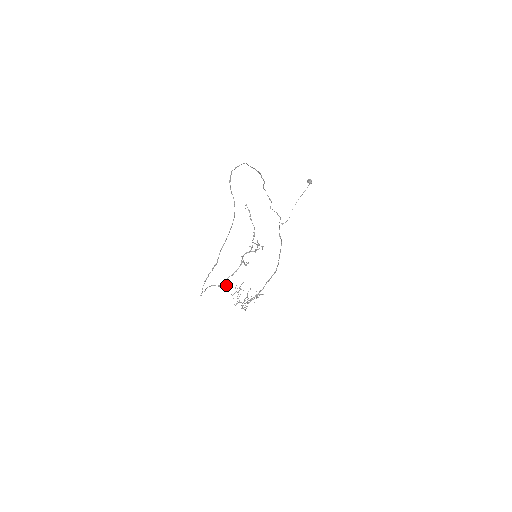
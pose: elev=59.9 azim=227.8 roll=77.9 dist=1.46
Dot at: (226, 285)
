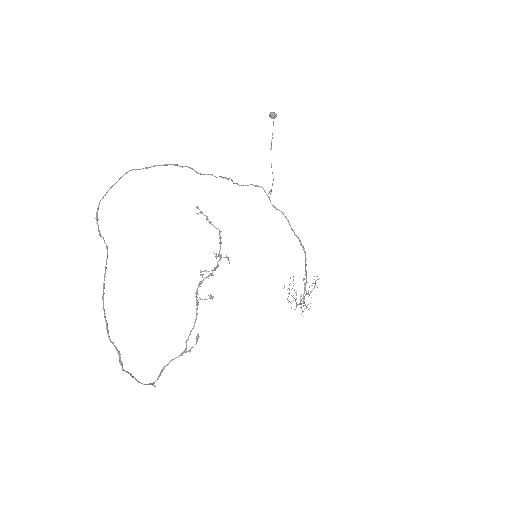
Dot at: occluded
